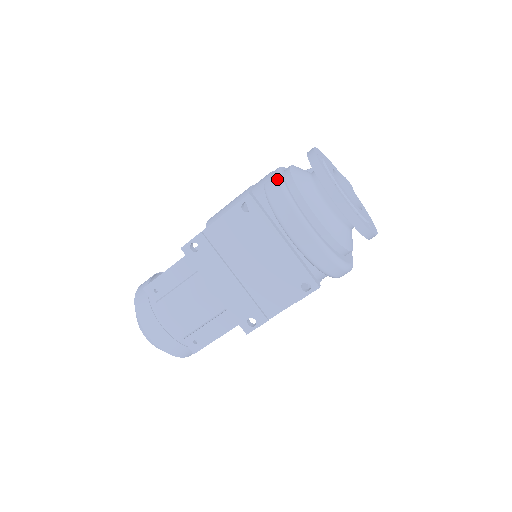
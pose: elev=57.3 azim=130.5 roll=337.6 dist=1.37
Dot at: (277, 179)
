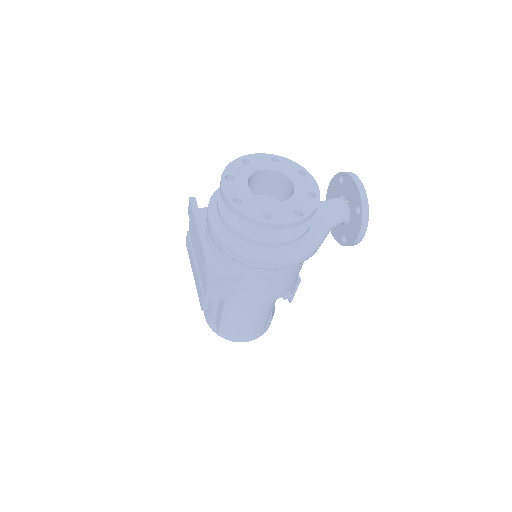
Dot at: occluded
